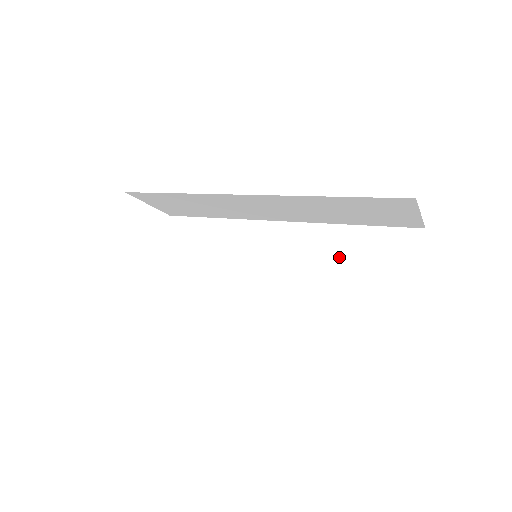
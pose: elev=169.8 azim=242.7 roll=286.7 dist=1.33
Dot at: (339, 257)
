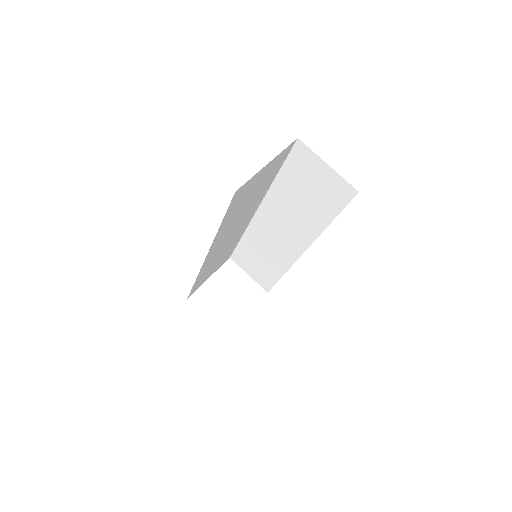
Dot at: occluded
